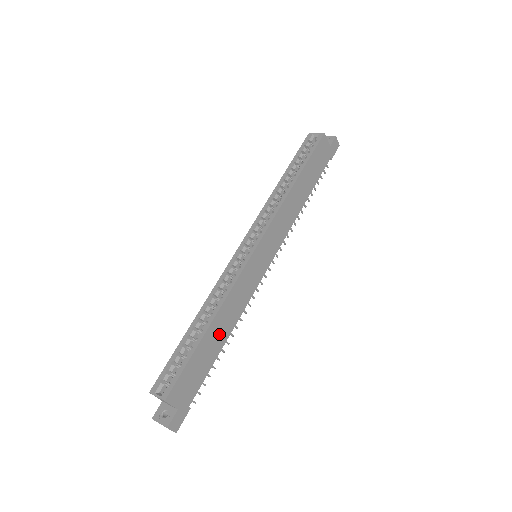
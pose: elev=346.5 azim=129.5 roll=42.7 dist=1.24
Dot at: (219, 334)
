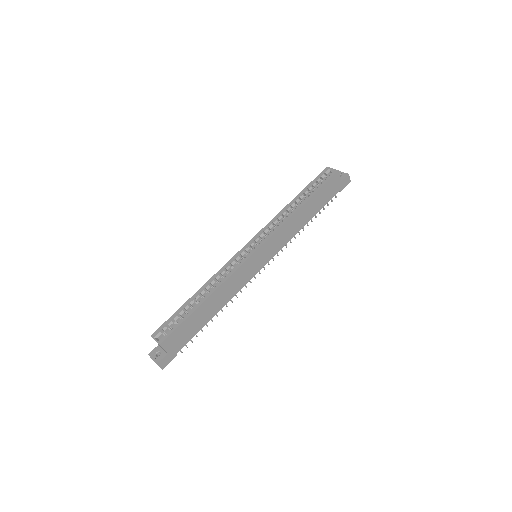
Dot at: (211, 308)
